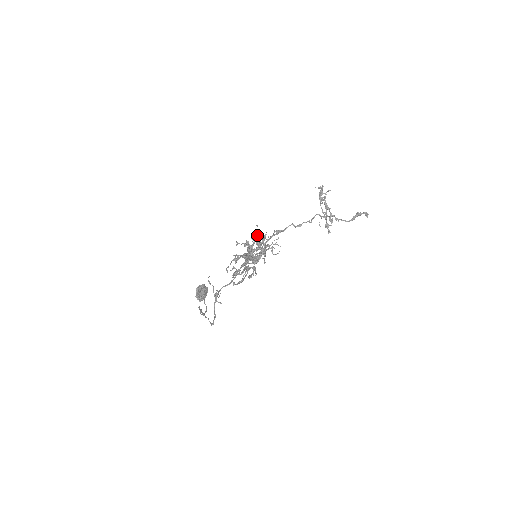
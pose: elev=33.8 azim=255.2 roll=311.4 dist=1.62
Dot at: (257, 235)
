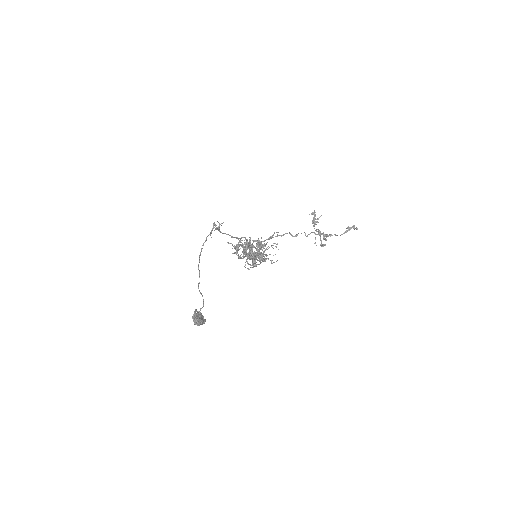
Dot at: (257, 244)
